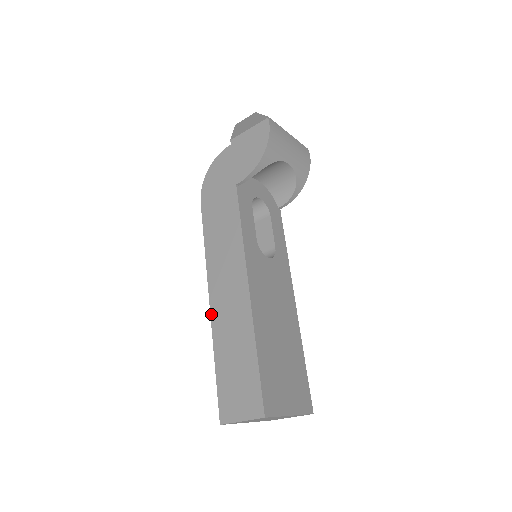
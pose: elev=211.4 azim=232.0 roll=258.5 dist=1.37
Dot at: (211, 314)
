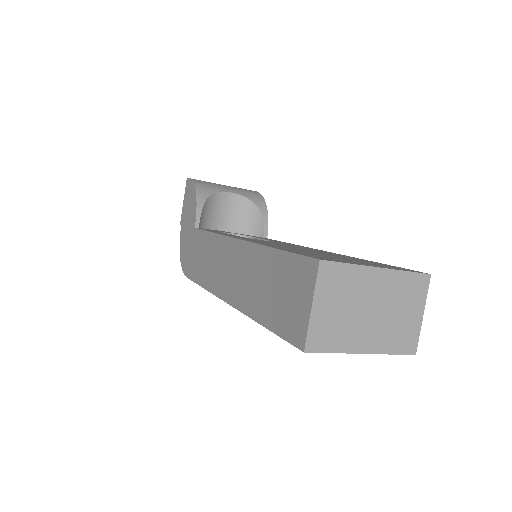
Dot at: (233, 306)
